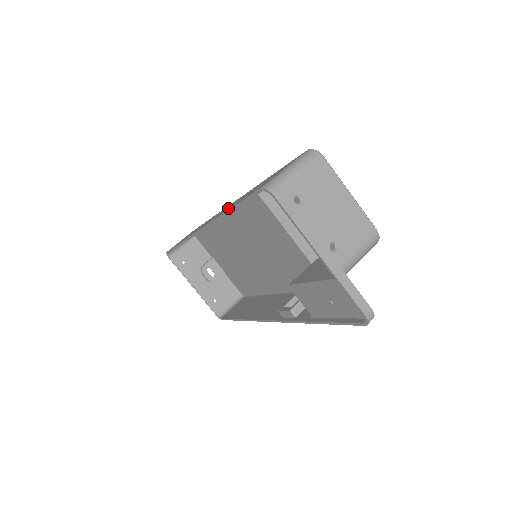
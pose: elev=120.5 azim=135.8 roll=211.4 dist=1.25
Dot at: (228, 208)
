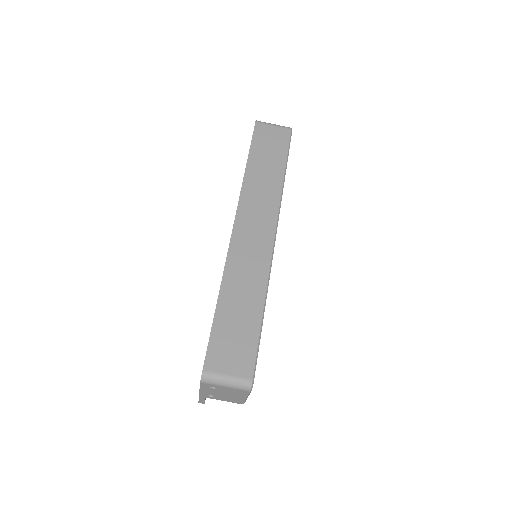
Dot at: (235, 282)
